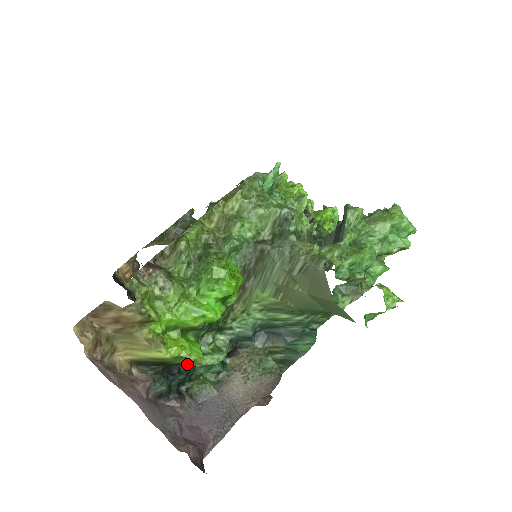
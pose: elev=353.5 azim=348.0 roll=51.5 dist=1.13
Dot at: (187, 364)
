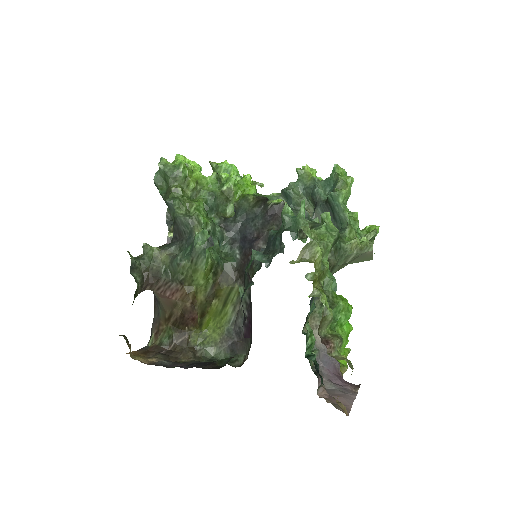
Dot at: (315, 358)
